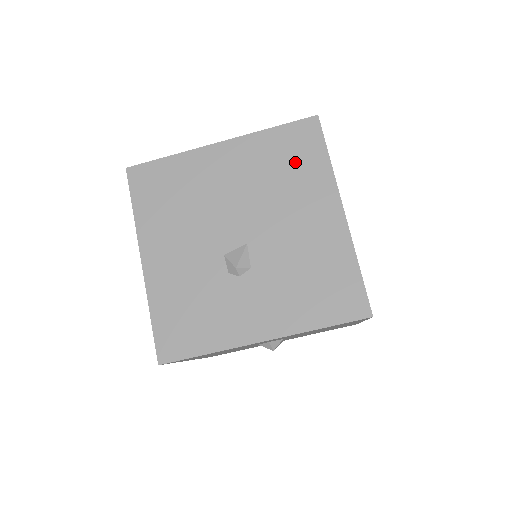
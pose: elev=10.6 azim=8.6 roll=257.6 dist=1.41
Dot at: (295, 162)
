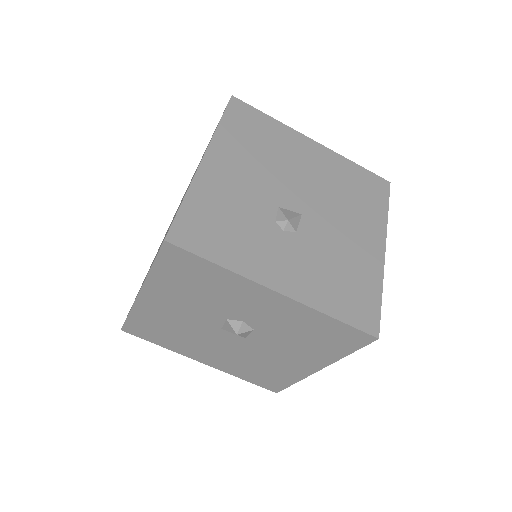
Dot at: (363, 195)
